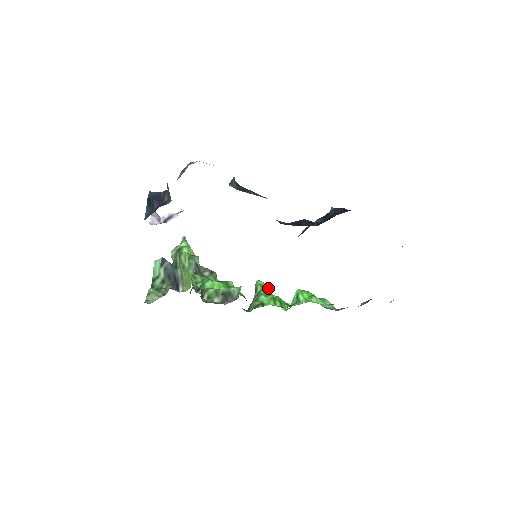
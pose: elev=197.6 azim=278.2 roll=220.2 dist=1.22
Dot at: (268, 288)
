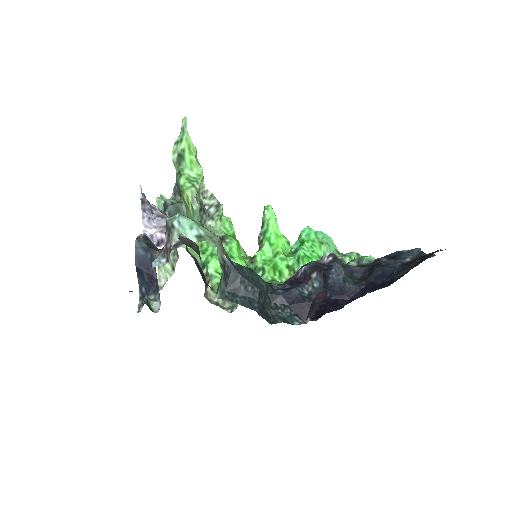
Dot at: (276, 221)
